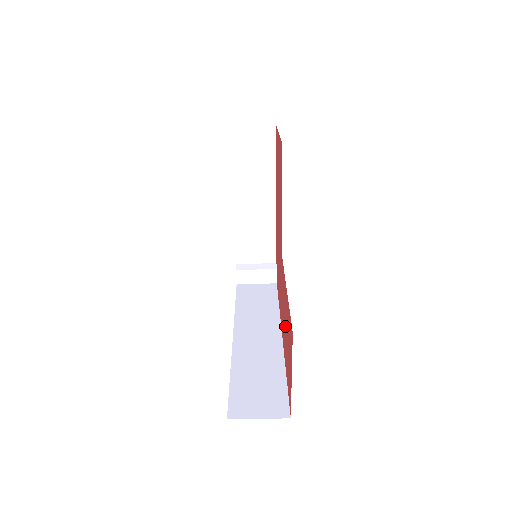
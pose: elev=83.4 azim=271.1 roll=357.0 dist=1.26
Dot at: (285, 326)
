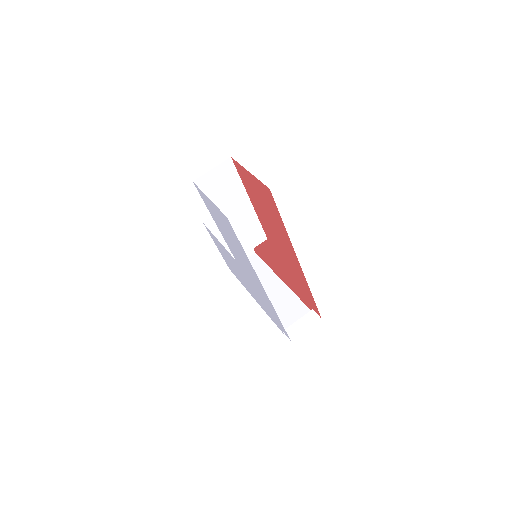
Dot at: (270, 220)
